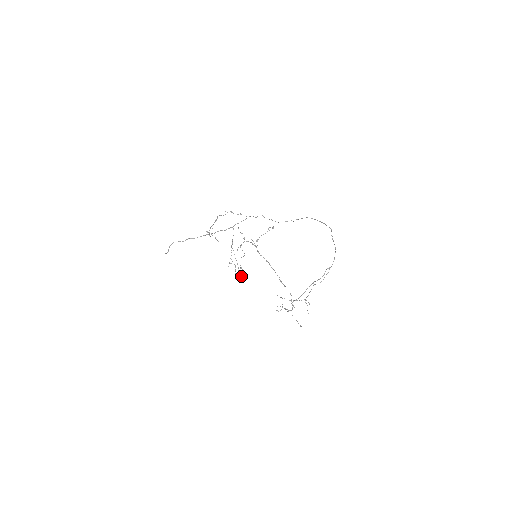
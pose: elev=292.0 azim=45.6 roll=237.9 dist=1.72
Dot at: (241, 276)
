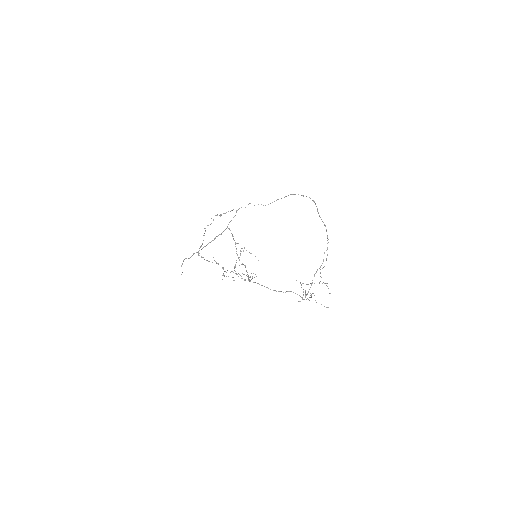
Dot at: occluded
